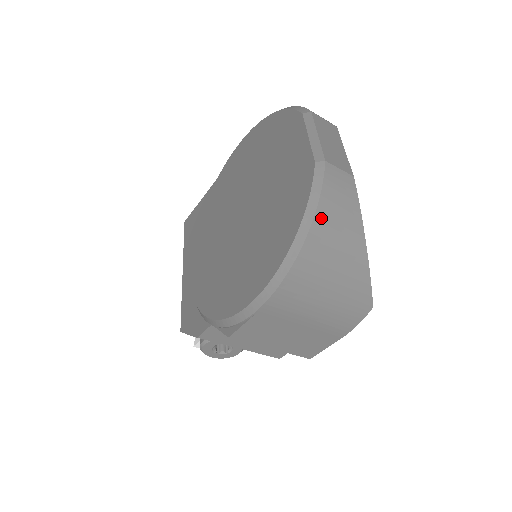
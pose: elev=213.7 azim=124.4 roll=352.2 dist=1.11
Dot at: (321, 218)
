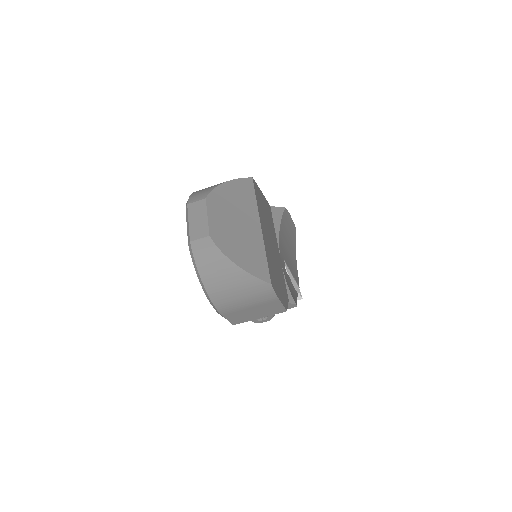
Dot at: (202, 271)
